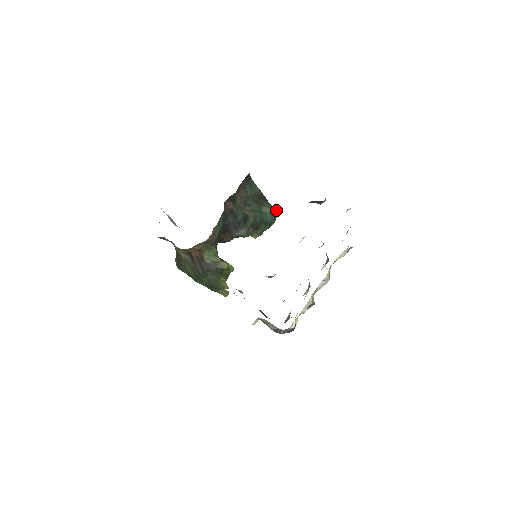
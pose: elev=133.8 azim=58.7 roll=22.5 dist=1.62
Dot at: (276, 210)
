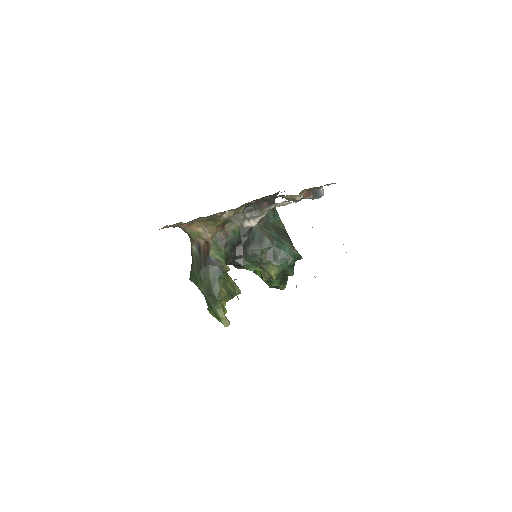
Dot at: occluded
